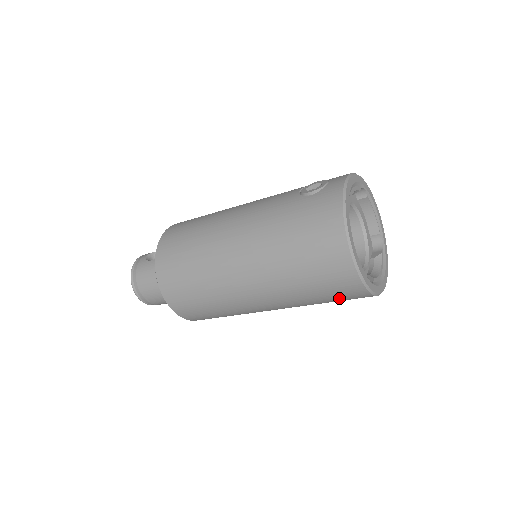
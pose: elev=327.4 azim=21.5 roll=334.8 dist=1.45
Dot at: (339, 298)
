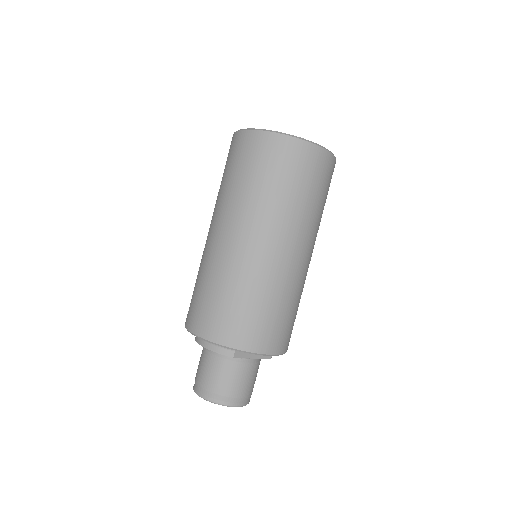
Dot at: (271, 164)
